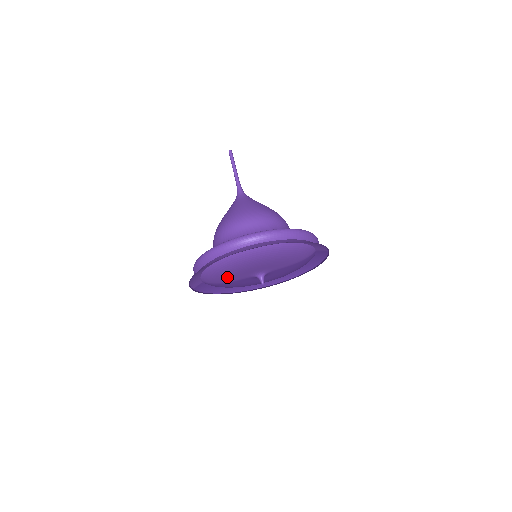
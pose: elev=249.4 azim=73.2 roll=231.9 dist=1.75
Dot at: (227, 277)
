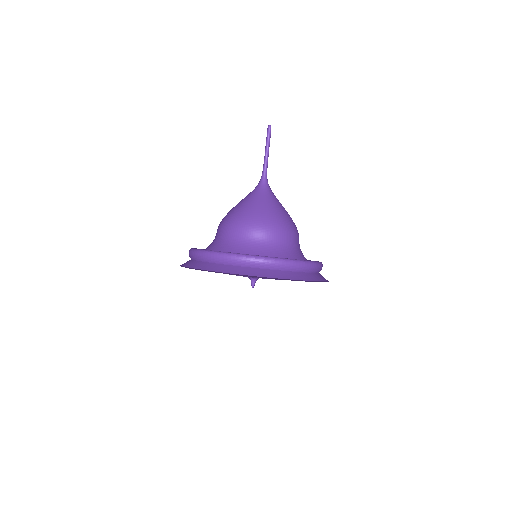
Dot at: occluded
